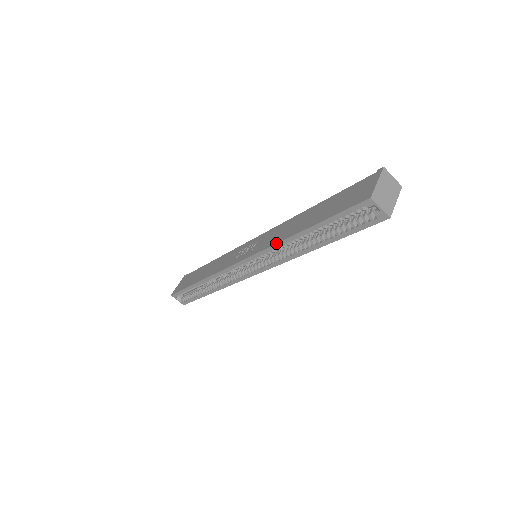
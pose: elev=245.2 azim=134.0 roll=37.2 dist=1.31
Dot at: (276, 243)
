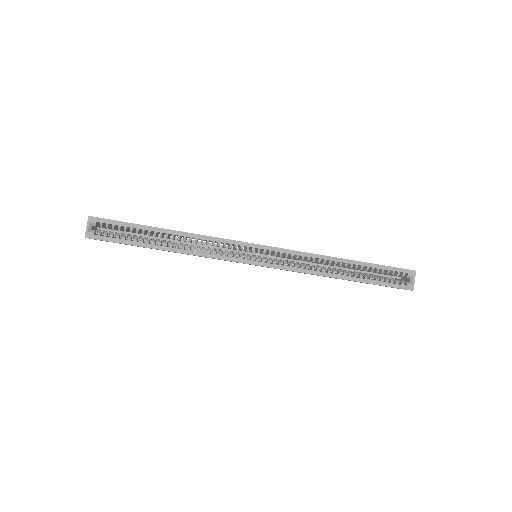
Dot at: (317, 254)
